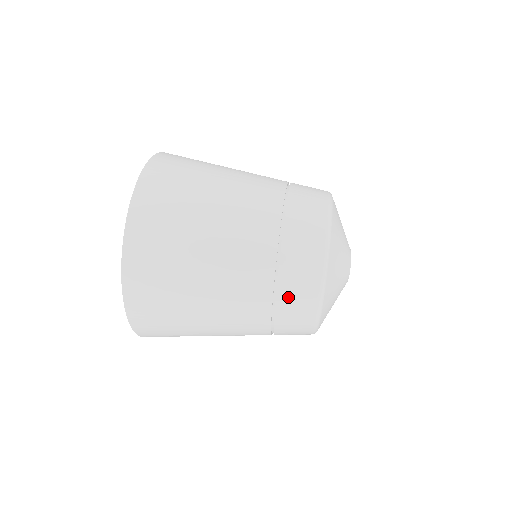
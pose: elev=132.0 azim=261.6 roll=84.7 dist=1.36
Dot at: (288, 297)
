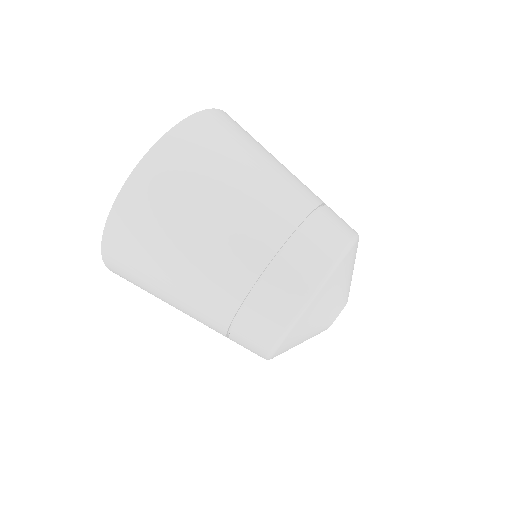
Dot at: (239, 341)
